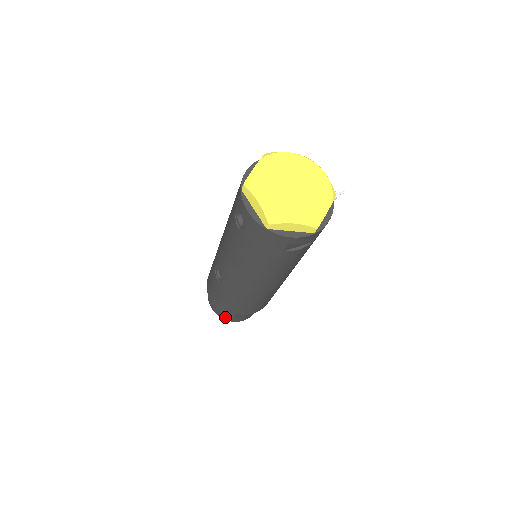
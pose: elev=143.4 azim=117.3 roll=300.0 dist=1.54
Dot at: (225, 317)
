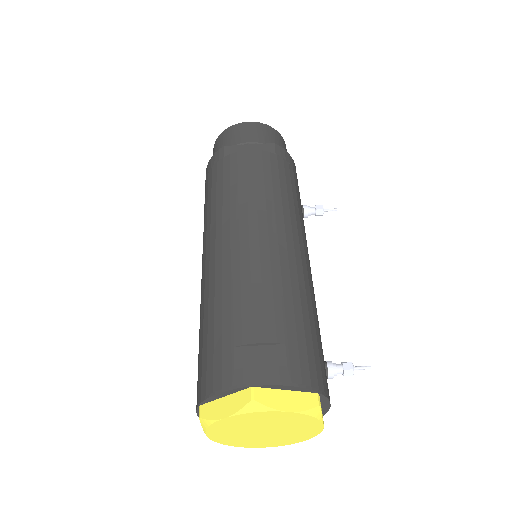
Dot at: occluded
